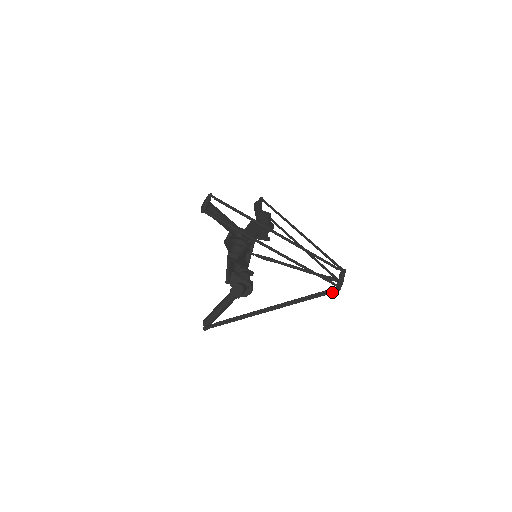
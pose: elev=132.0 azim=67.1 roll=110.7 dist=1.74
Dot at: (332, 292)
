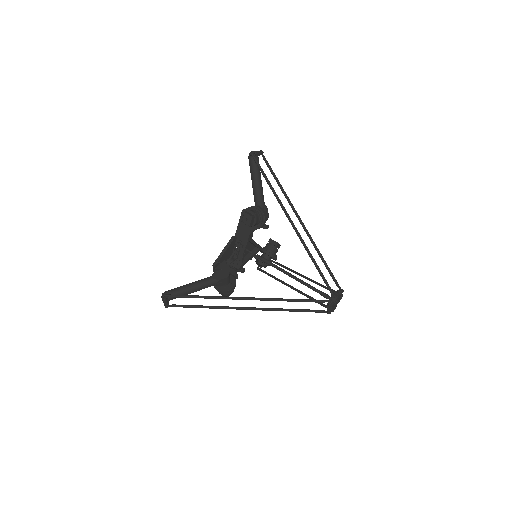
Dot at: (325, 300)
